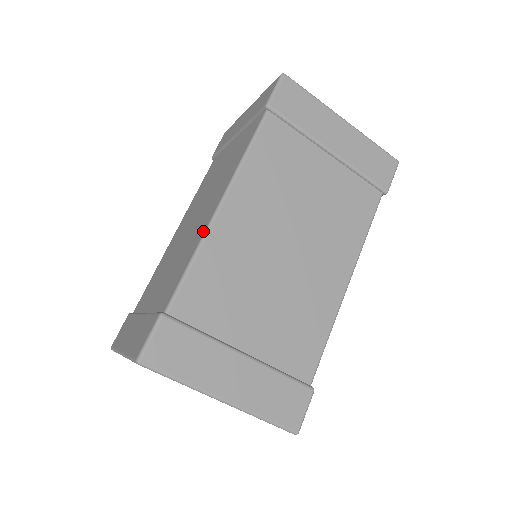
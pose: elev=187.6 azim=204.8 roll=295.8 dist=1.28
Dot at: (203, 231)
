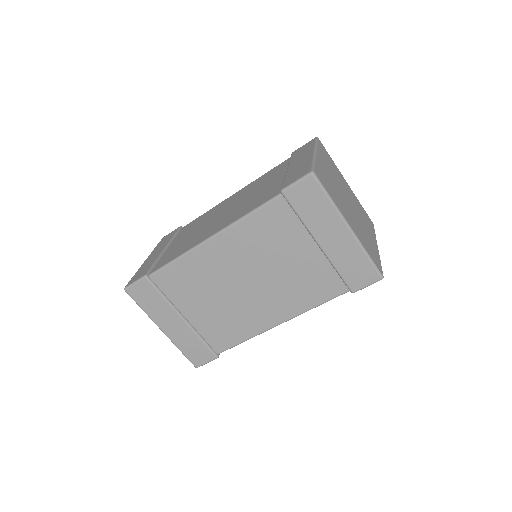
Dot at: (194, 245)
